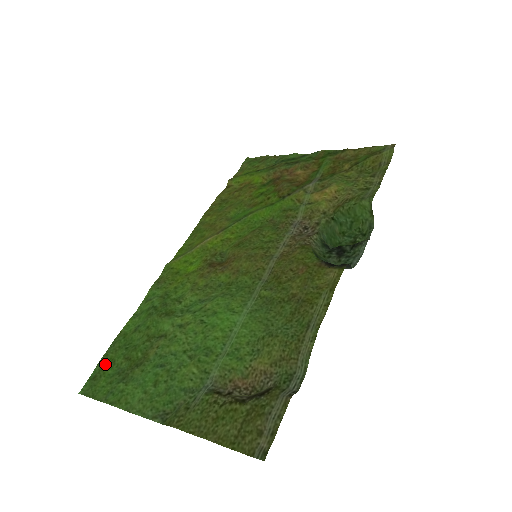
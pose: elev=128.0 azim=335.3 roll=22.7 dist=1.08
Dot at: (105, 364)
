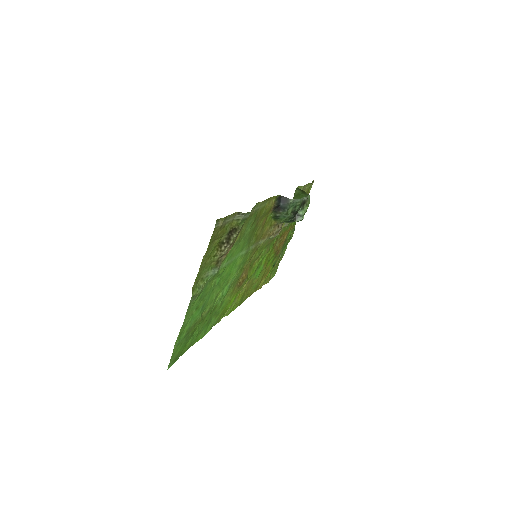
Dot at: (182, 351)
